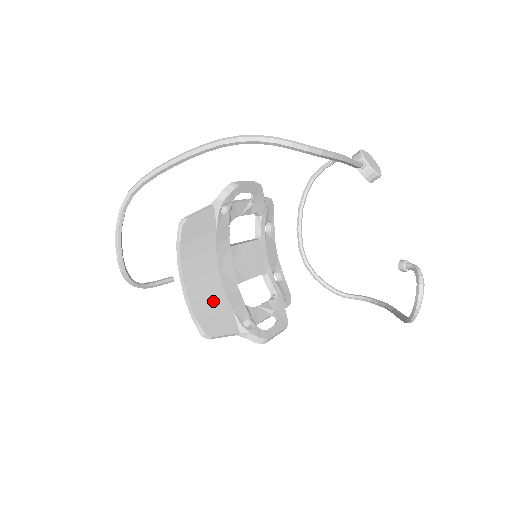
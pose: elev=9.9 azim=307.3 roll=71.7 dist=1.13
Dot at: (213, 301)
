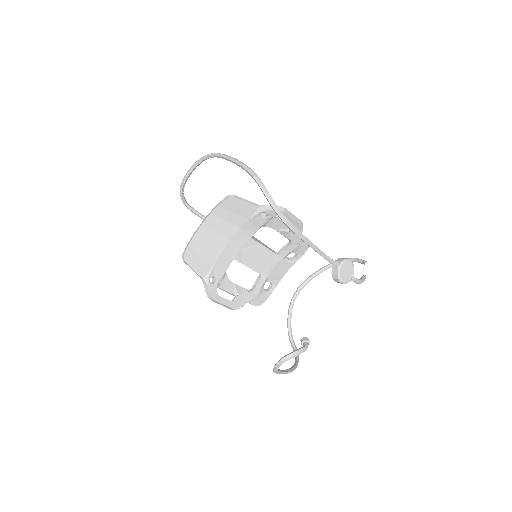
Dot at: (208, 249)
